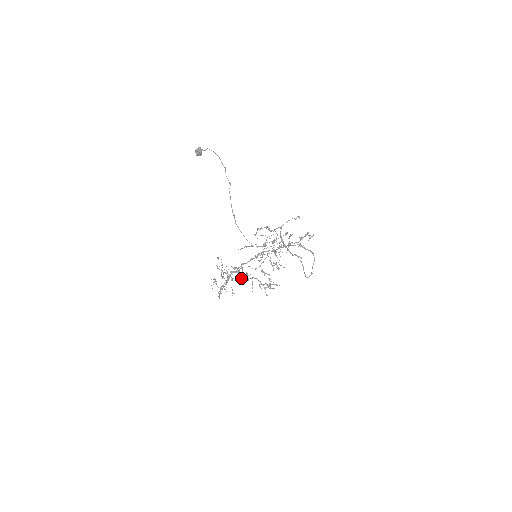
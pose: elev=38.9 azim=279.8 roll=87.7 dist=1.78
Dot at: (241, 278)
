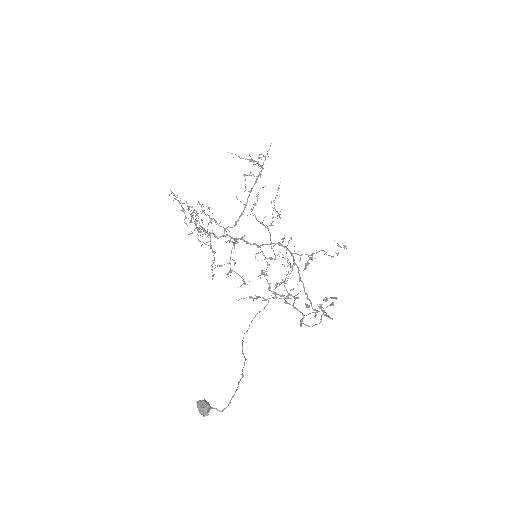
Dot at: occluded
